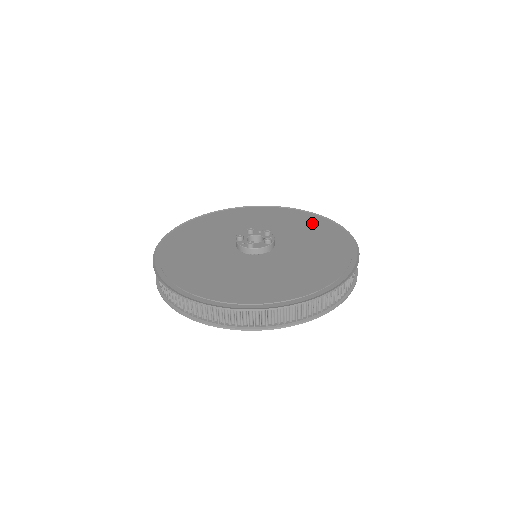
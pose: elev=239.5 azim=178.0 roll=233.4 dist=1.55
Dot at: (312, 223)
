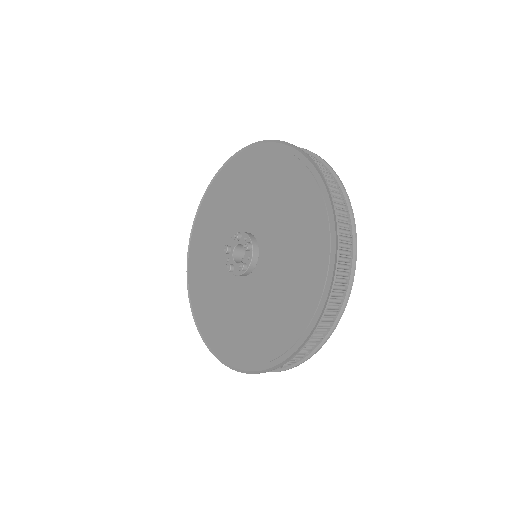
Dot at: (309, 212)
